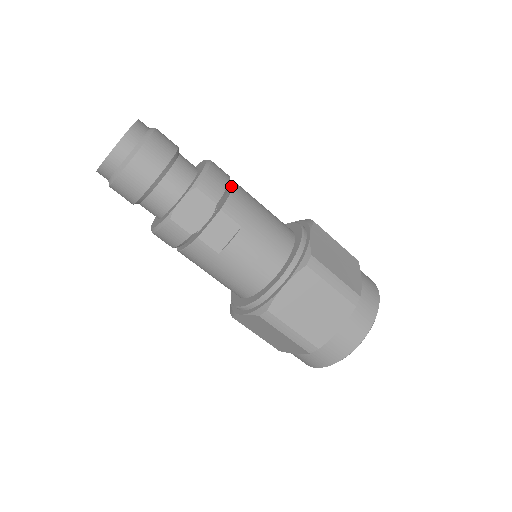
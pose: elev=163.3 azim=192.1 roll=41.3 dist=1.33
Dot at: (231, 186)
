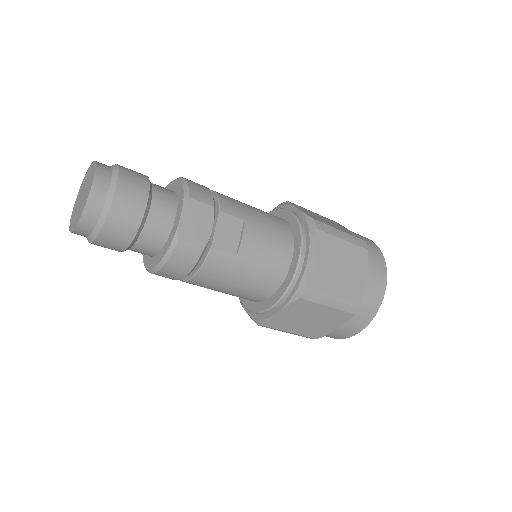
Dot at: occluded
